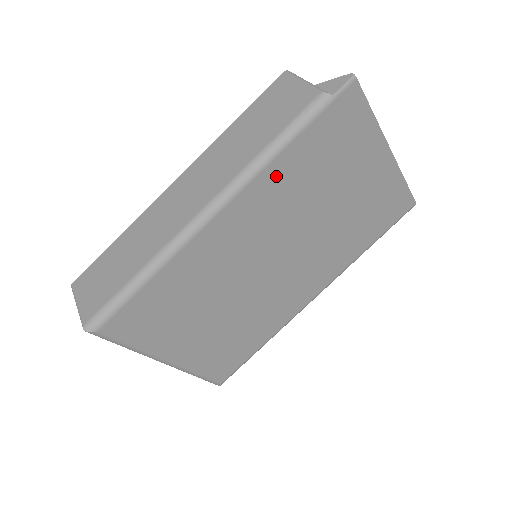
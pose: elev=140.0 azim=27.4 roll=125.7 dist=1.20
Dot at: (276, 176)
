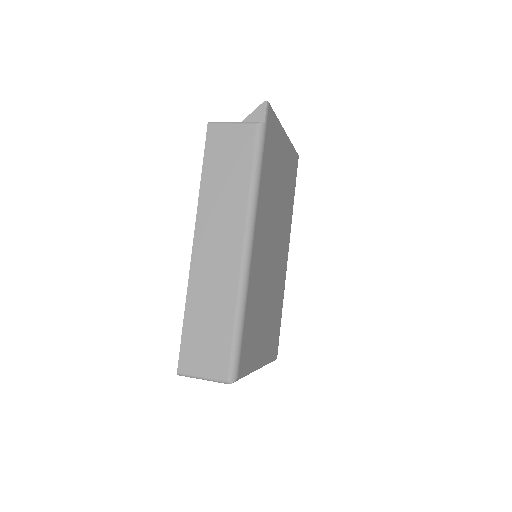
Dot at: (262, 193)
